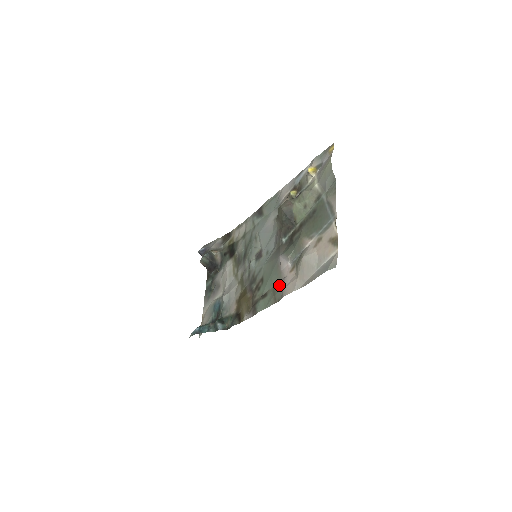
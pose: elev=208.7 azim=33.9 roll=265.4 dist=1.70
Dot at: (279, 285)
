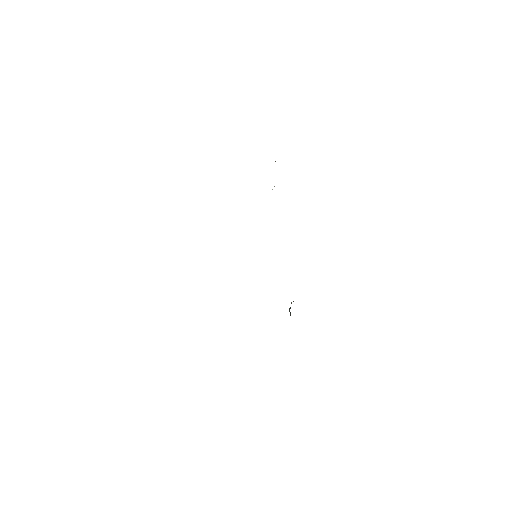
Dot at: occluded
